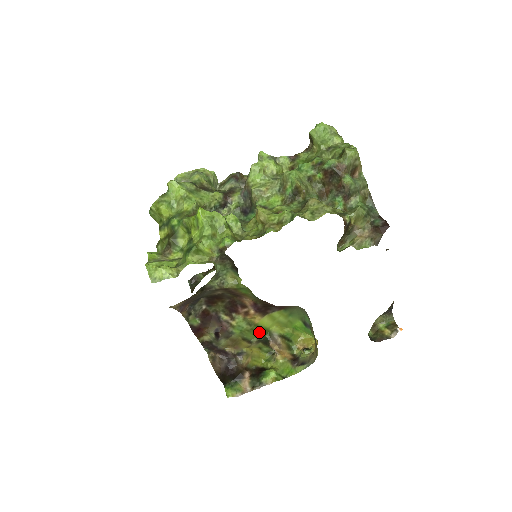
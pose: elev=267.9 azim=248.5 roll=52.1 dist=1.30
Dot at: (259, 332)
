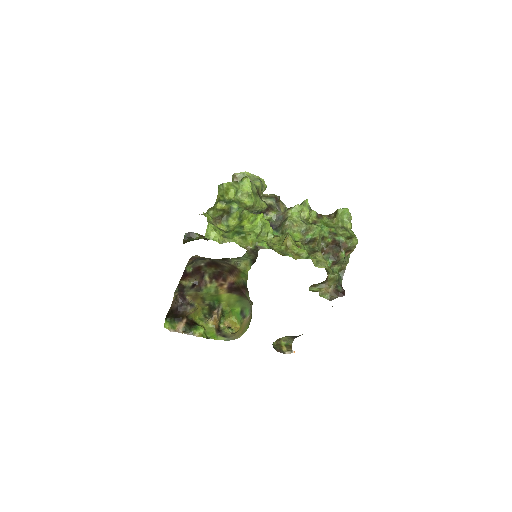
Dot at: (215, 300)
